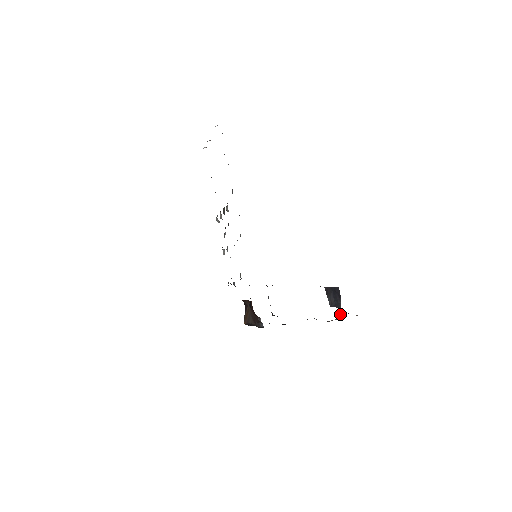
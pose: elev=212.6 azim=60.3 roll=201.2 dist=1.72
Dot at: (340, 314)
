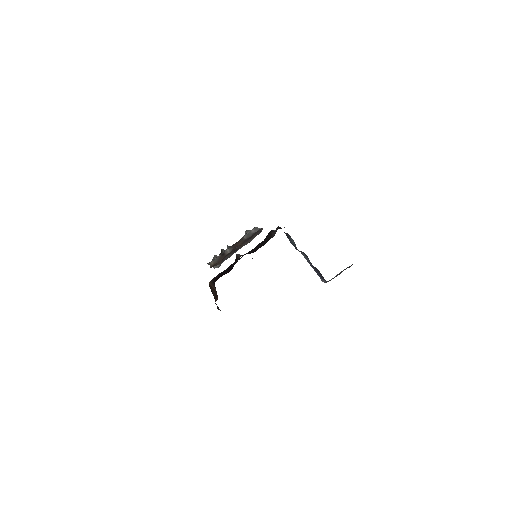
Dot at: occluded
